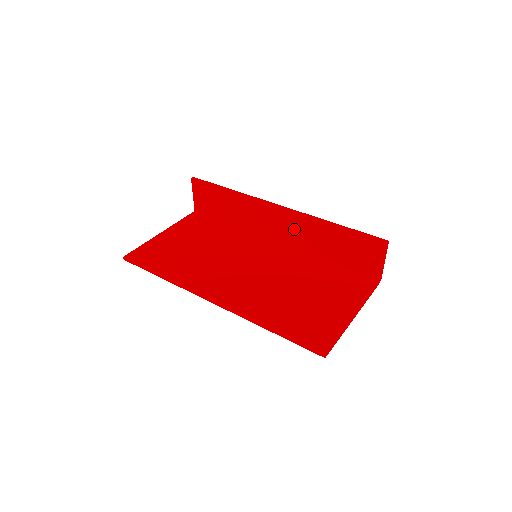
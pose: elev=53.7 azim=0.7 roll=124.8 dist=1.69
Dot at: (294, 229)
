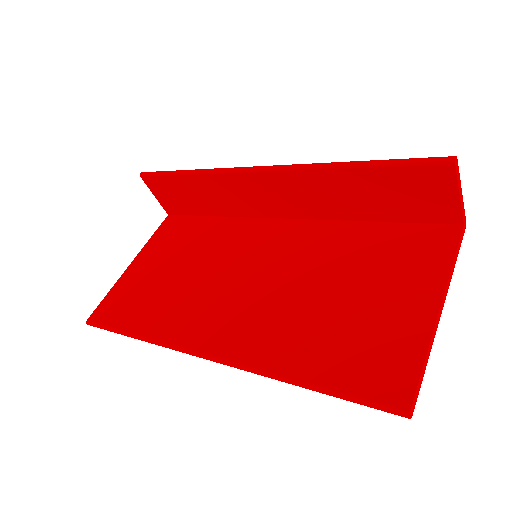
Dot at: (297, 193)
